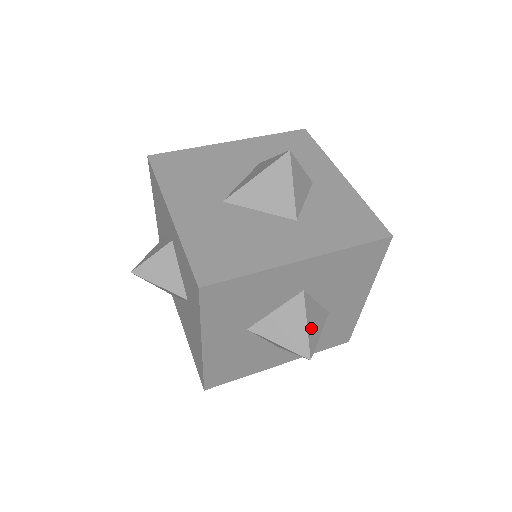
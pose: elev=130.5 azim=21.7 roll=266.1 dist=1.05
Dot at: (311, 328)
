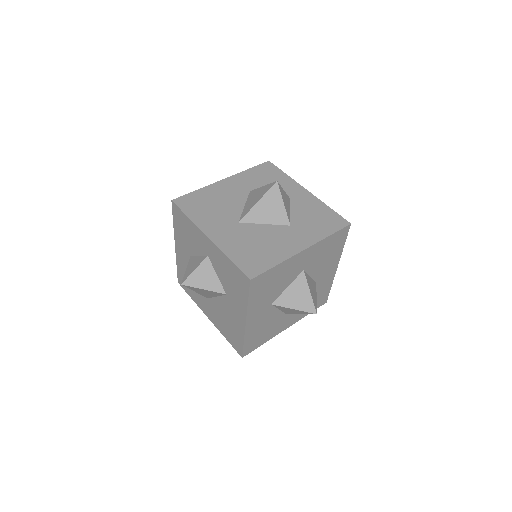
Dot at: (312, 294)
